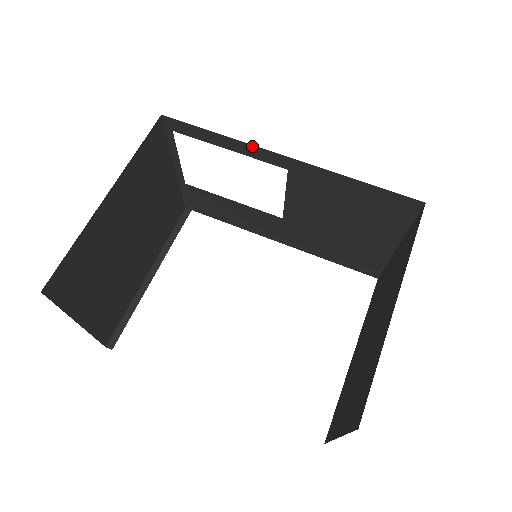
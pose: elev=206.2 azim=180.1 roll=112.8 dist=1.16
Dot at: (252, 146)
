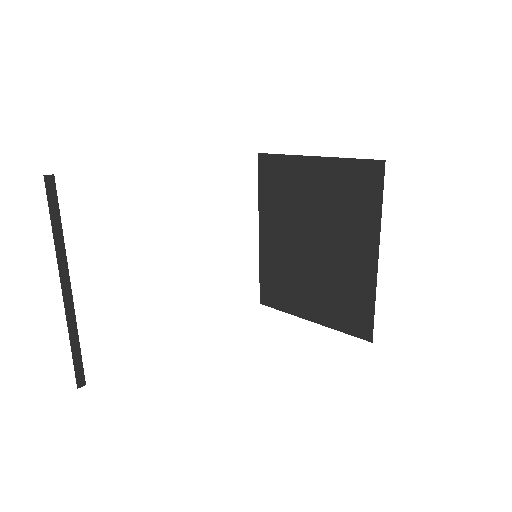
Dot at: occluded
